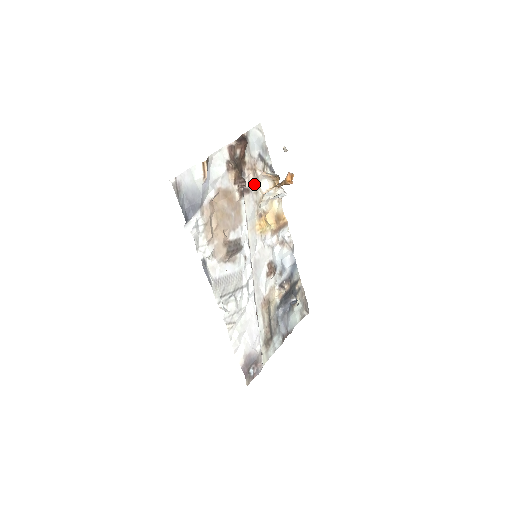
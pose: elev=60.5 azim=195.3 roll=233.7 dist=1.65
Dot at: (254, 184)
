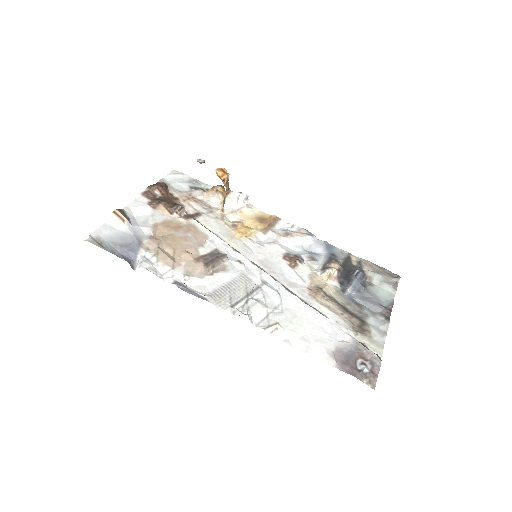
Dot at: (203, 208)
